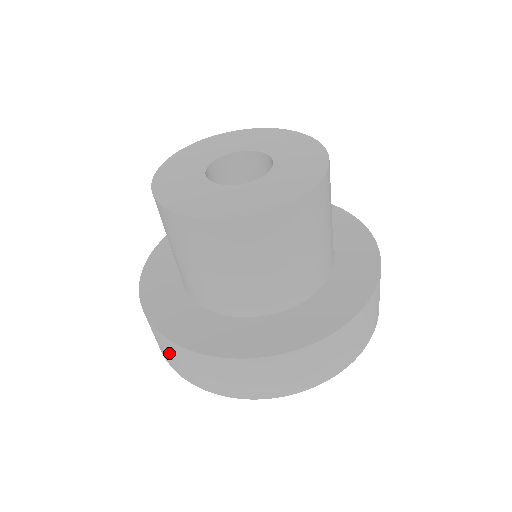
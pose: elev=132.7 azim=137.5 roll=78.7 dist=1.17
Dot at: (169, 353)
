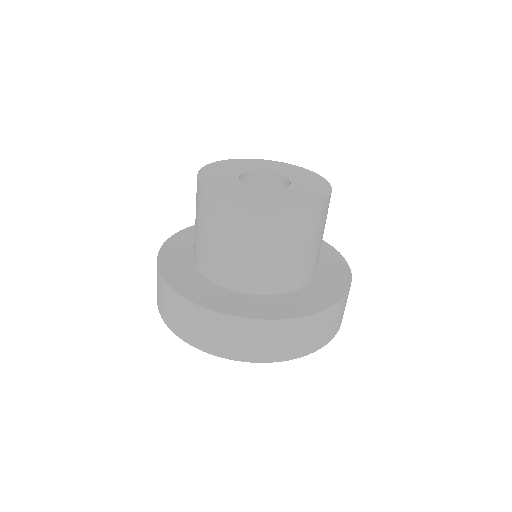
Dot at: (235, 337)
